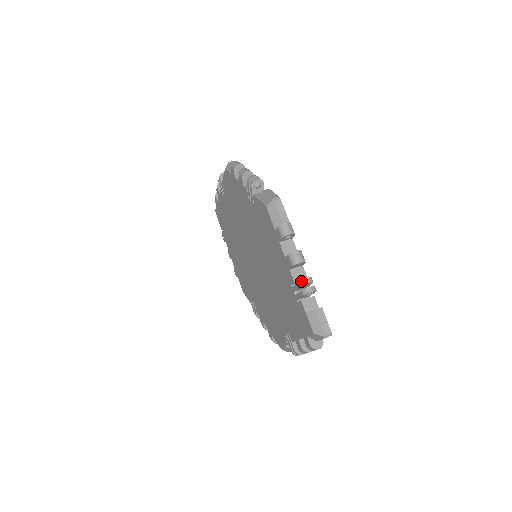
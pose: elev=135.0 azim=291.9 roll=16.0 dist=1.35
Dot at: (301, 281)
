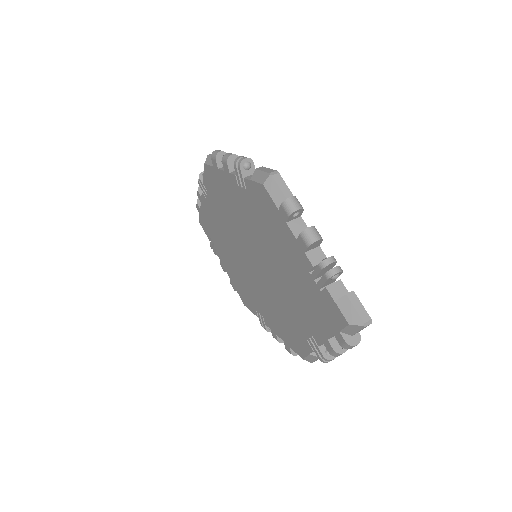
Dot at: (322, 262)
